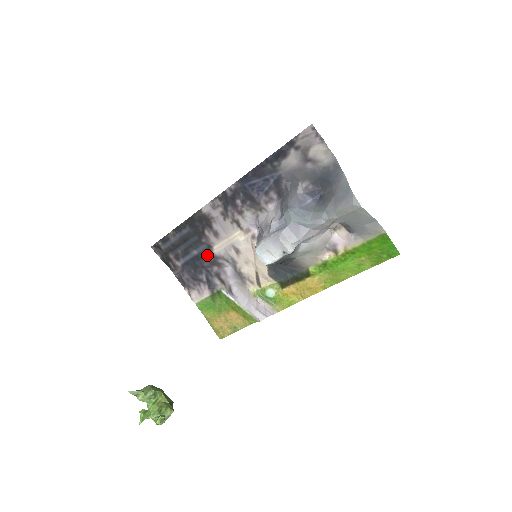
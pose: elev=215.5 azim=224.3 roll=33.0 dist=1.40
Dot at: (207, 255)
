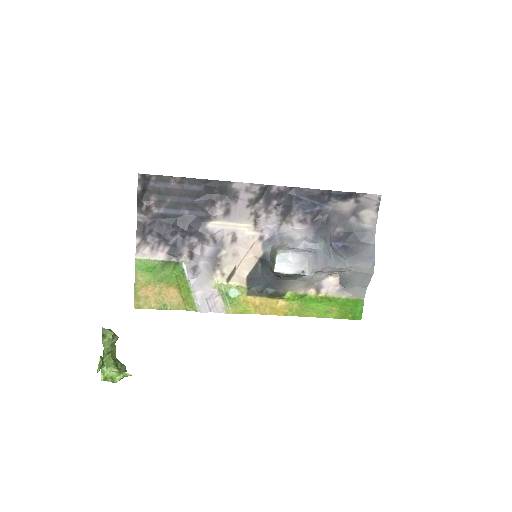
Dot at: (197, 223)
